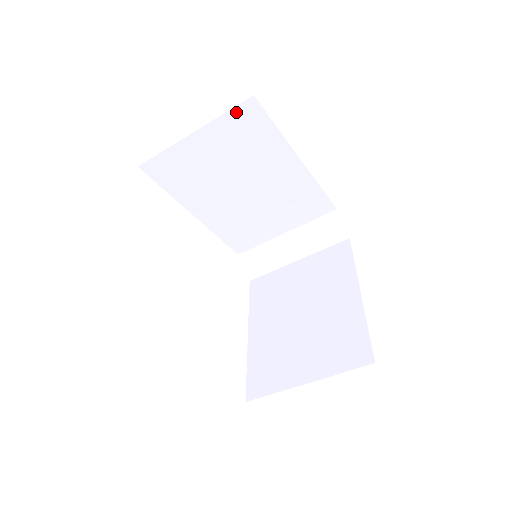
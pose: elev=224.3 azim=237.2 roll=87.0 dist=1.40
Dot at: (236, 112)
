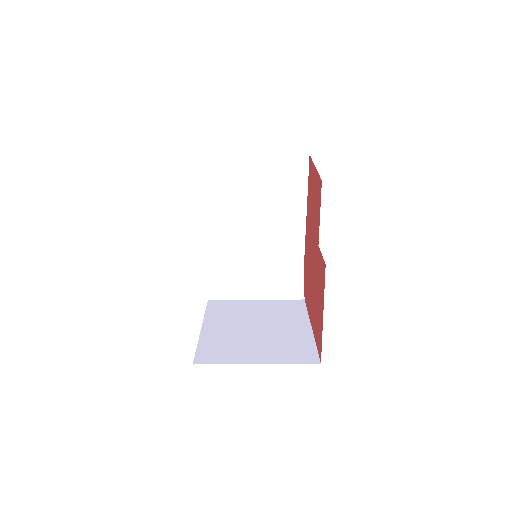
Dot at: (292, 159)
